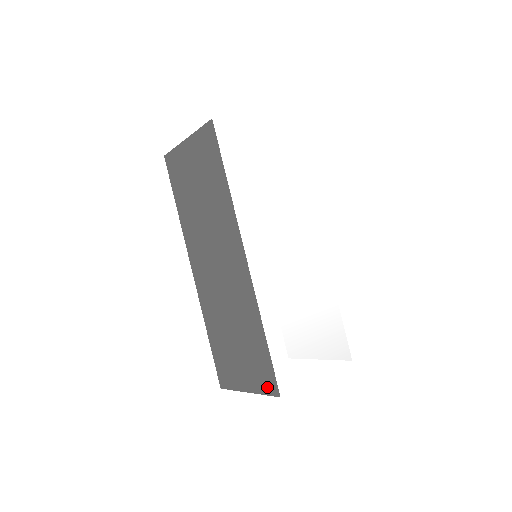
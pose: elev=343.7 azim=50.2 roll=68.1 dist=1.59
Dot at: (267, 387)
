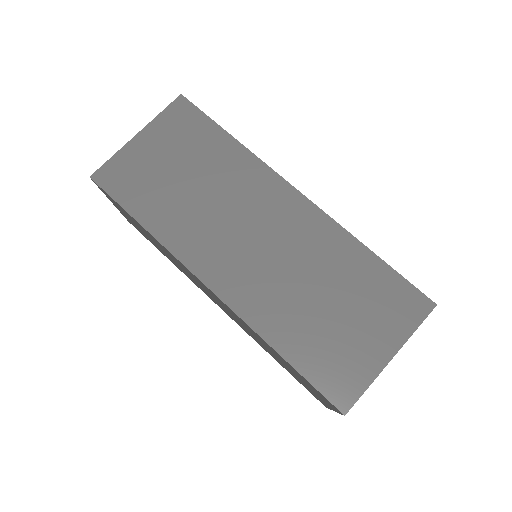
Dot at: (414, 314)
